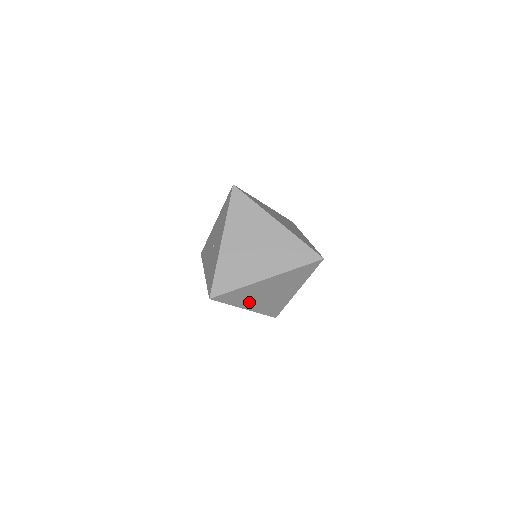
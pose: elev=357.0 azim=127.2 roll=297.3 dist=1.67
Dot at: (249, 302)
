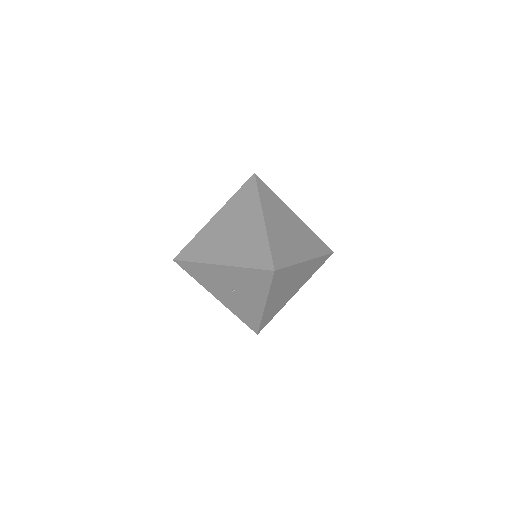
Dot at: occluded
